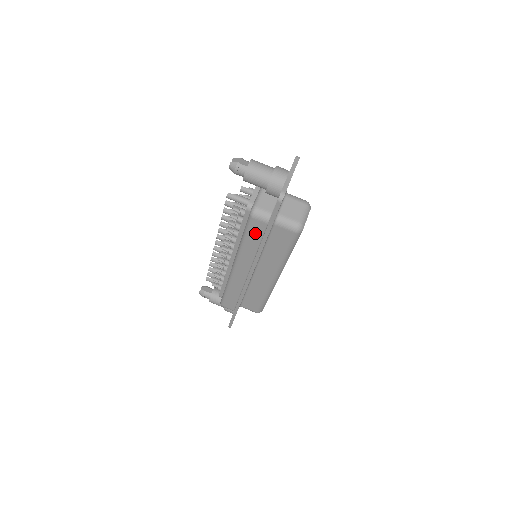
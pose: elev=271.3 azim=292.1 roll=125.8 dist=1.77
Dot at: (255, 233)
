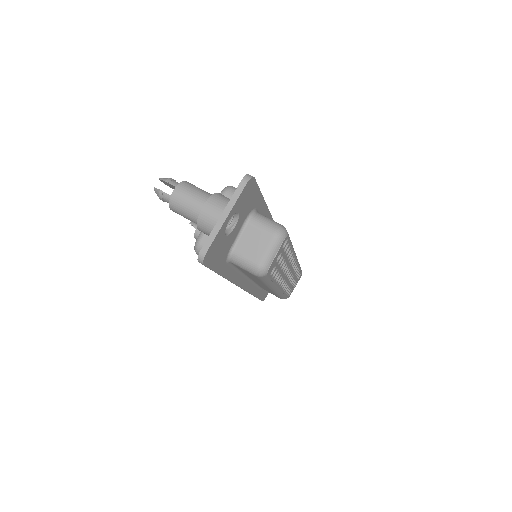
Dot at: occluded
